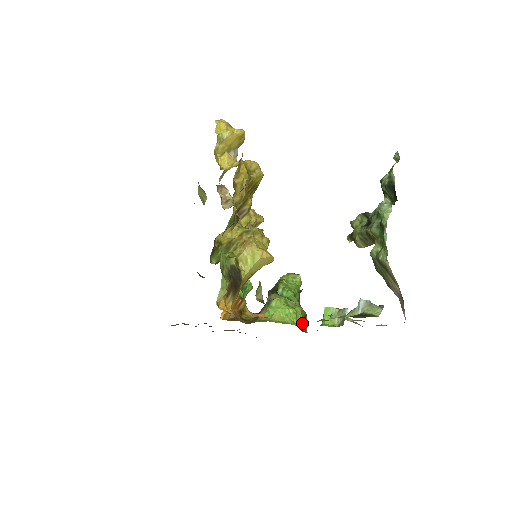
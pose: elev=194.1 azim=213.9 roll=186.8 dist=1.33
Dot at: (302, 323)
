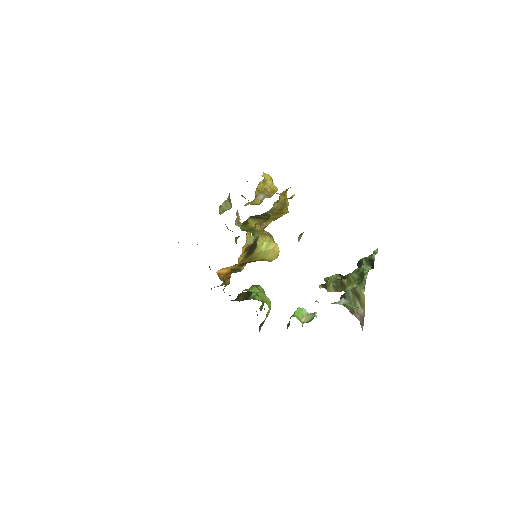
Dot at: (261, 323)
